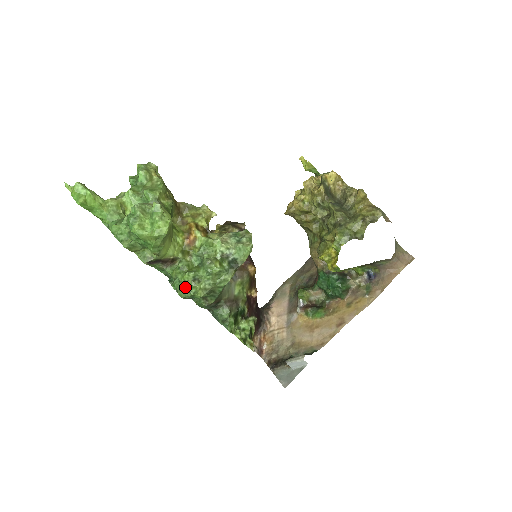
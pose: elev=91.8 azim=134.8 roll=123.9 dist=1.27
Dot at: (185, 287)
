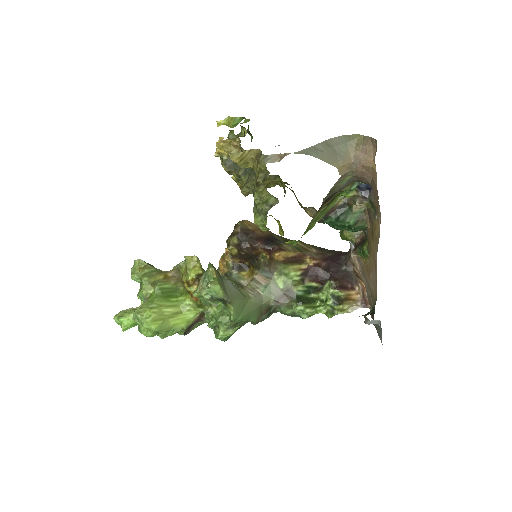
Dot at: (215, 336)
